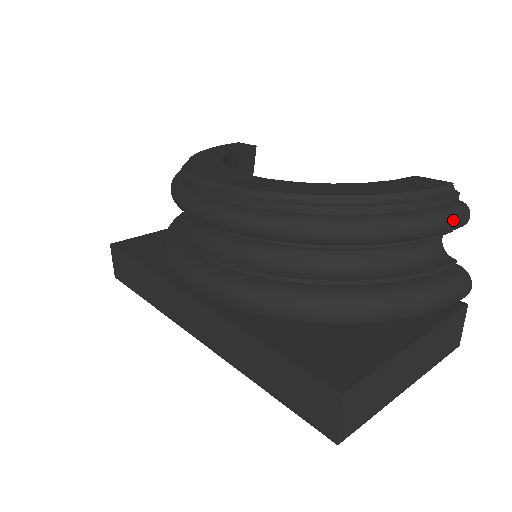
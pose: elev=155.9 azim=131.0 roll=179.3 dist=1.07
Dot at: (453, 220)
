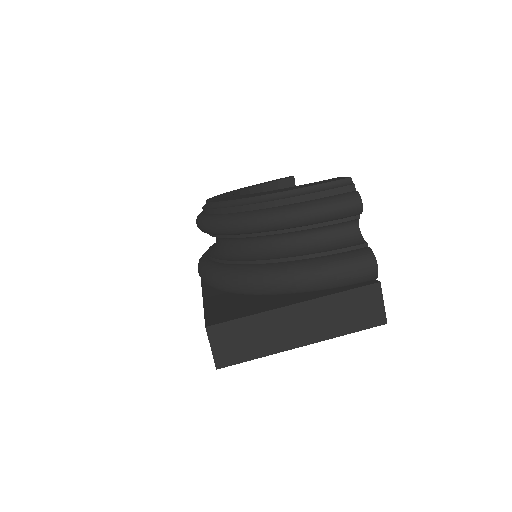
Dot at: (336, 206)
